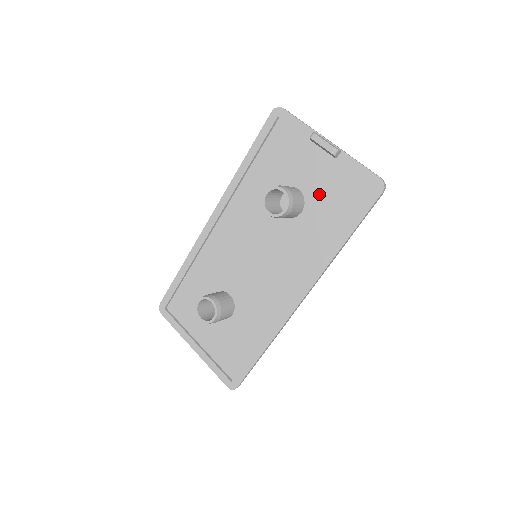
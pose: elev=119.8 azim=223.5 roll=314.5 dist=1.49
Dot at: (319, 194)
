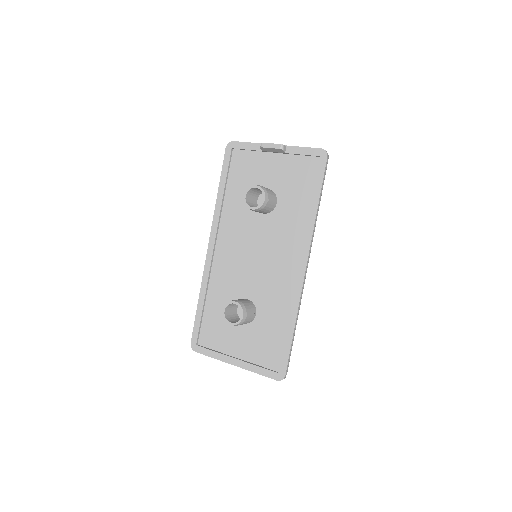
Dot at: (284, 184)
